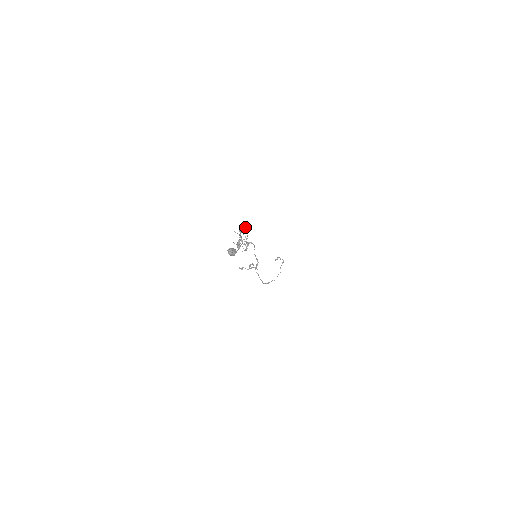
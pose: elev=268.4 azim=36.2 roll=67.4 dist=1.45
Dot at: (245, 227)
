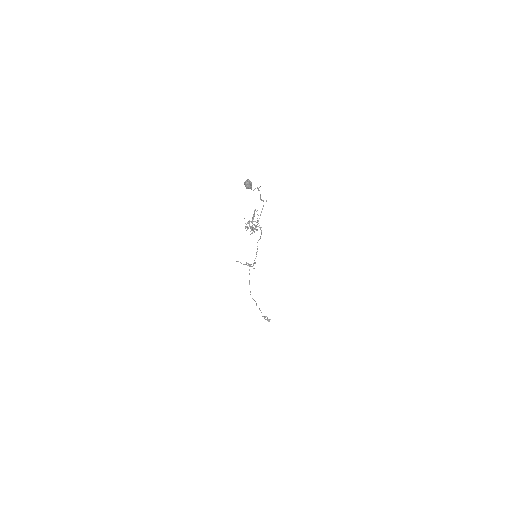
Dot at: (263, 201)
